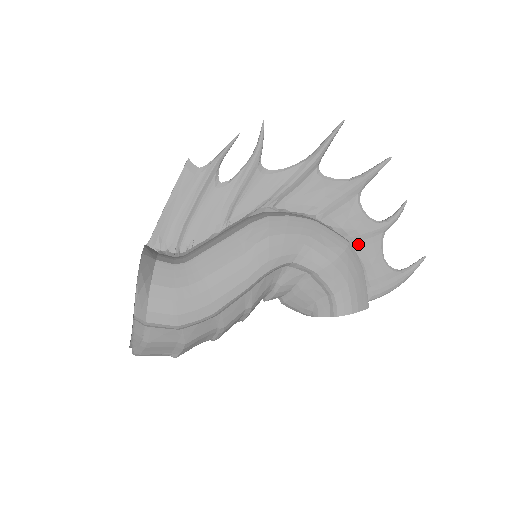
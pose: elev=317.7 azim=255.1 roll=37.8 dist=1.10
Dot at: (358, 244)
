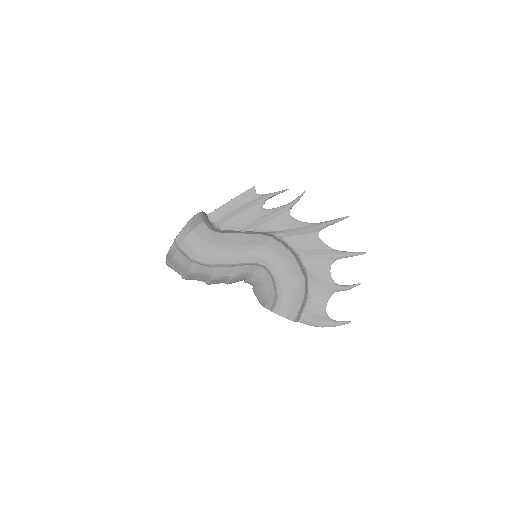
Dot at: (315, 287)
